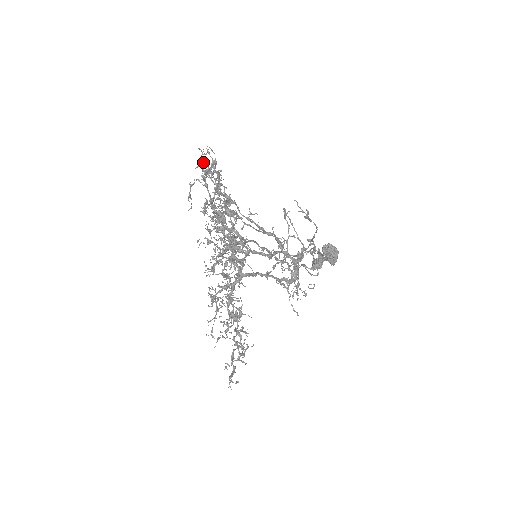
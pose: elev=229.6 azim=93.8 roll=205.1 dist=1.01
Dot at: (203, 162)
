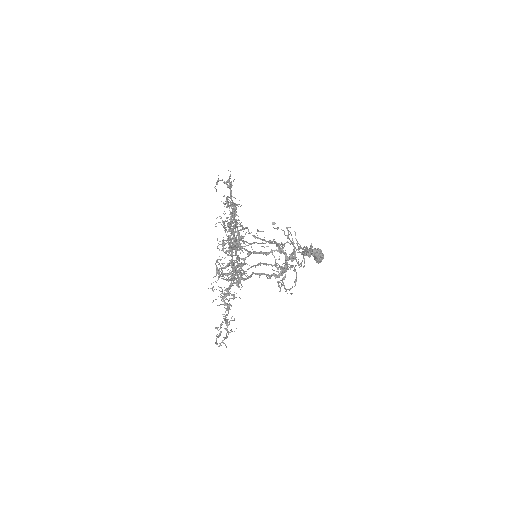
Dot at: (229, 187)
